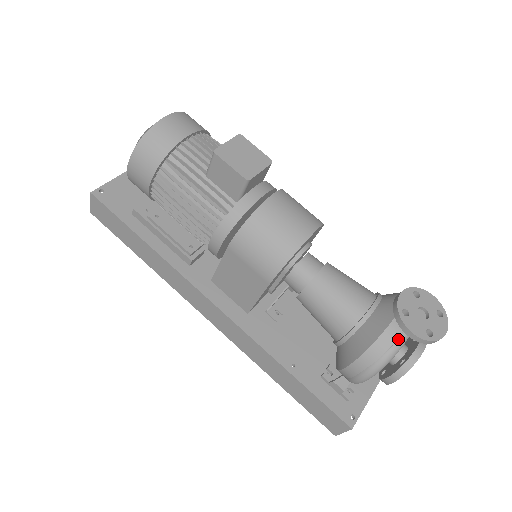
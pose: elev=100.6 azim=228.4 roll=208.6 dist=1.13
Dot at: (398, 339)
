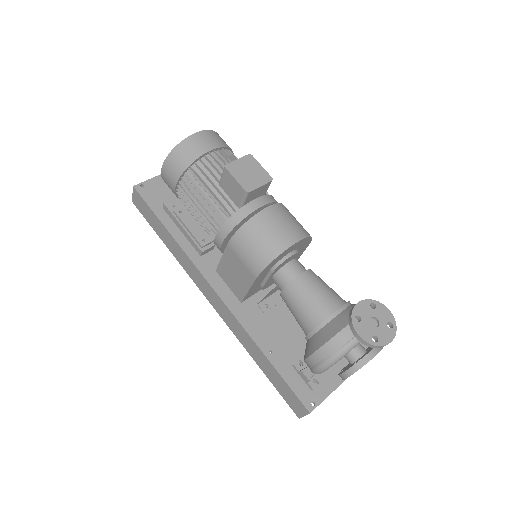
Dot at: (350, 340)
